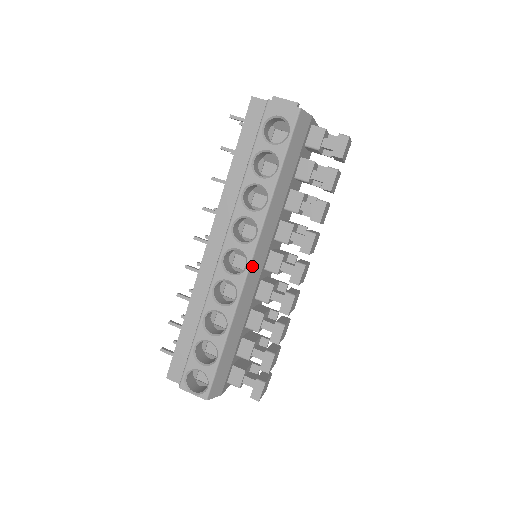
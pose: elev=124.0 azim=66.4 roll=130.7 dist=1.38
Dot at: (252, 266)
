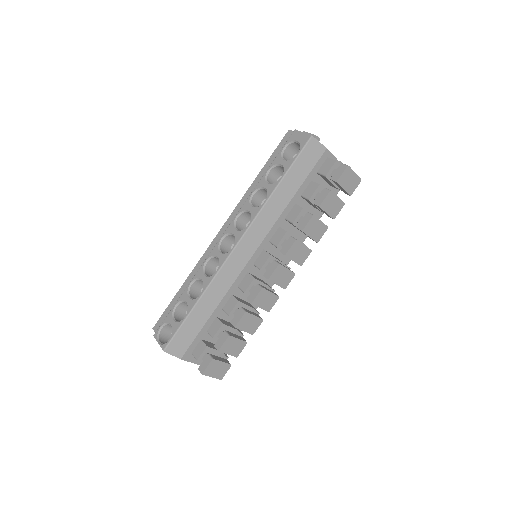
Dot at: (237, 250)
